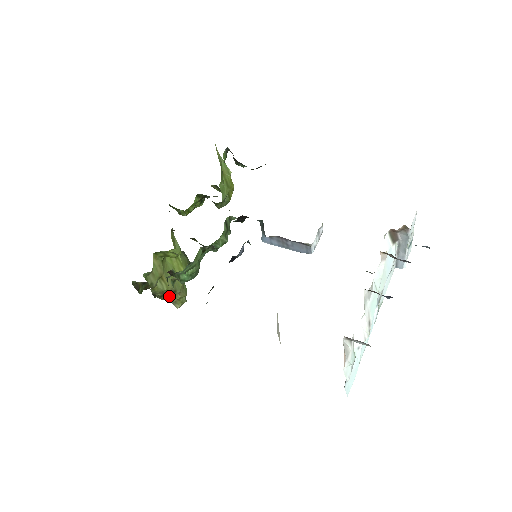
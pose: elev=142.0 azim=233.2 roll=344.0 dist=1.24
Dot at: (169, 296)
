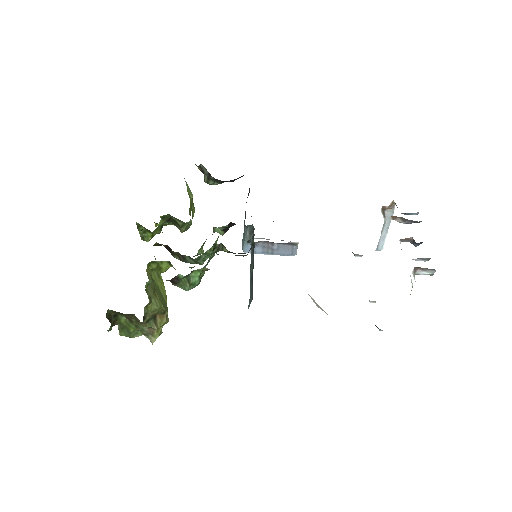
Dot at: (154, 321)
